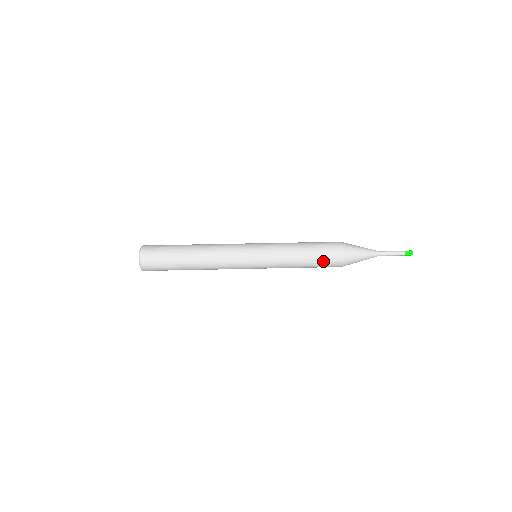
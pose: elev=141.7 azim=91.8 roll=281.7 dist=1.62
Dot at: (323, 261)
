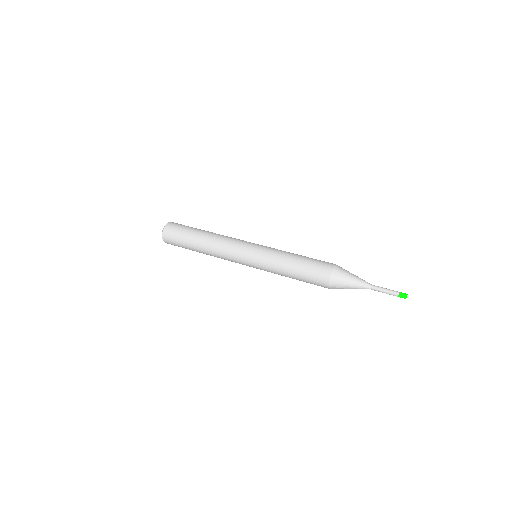
Dot at: (311, 272)
